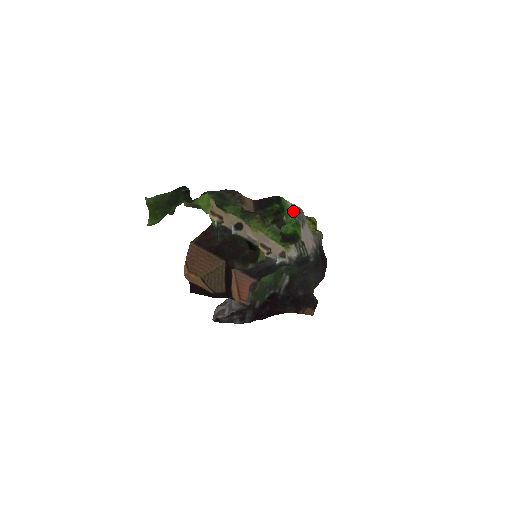
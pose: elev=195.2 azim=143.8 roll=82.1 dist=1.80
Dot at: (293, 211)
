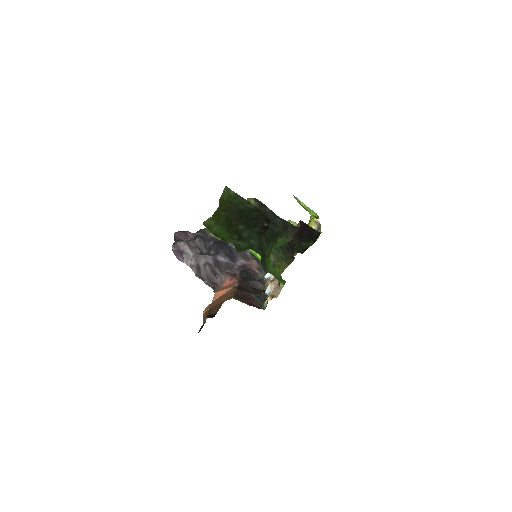
Dot at: occluded
